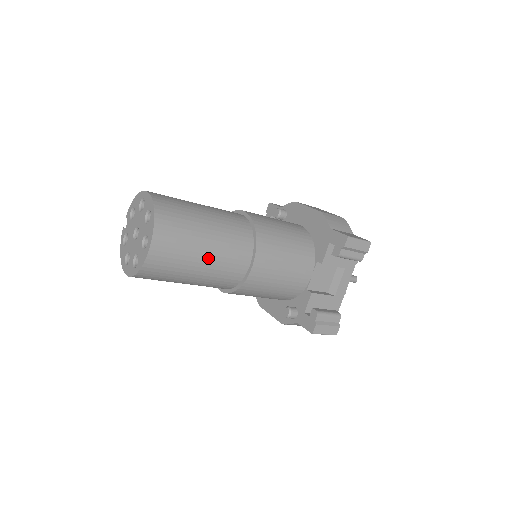
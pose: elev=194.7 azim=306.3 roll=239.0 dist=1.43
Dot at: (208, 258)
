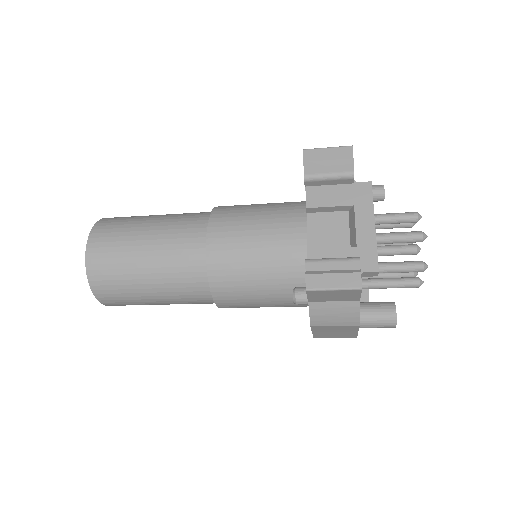
Dot at: (151, 244)
